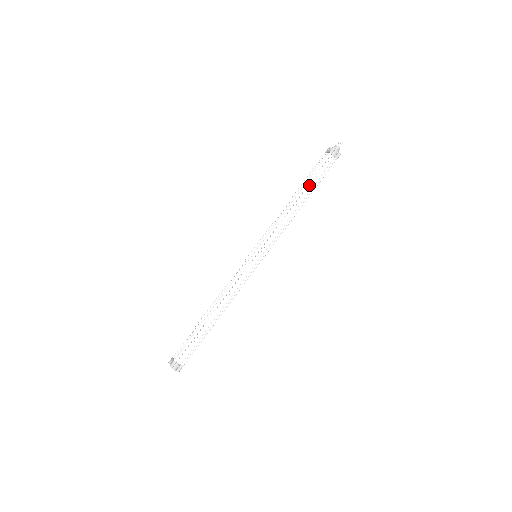
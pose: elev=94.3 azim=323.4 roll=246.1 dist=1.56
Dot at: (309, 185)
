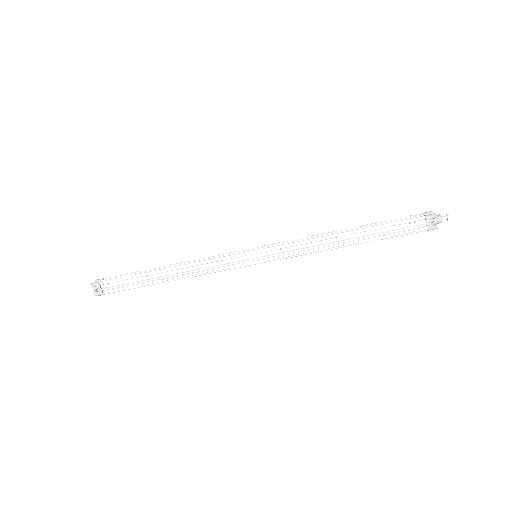
Dot at: (373, 238)
